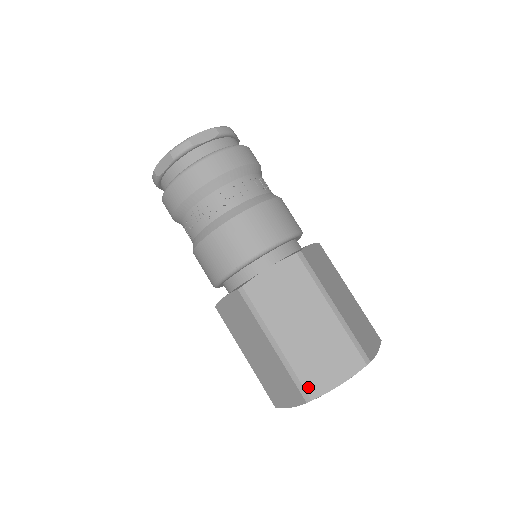
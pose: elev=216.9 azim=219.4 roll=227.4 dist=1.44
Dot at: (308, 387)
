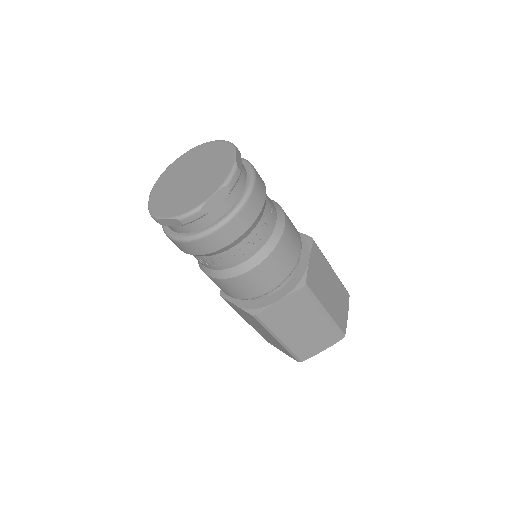
Dot at: (300, 356)
